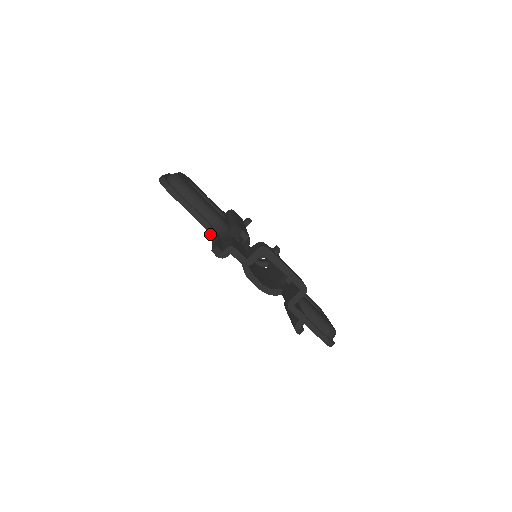
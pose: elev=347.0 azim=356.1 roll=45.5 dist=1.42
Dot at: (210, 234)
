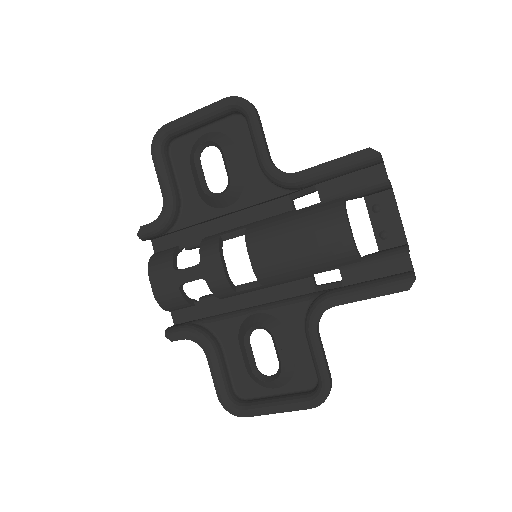
Dot at: occluded
